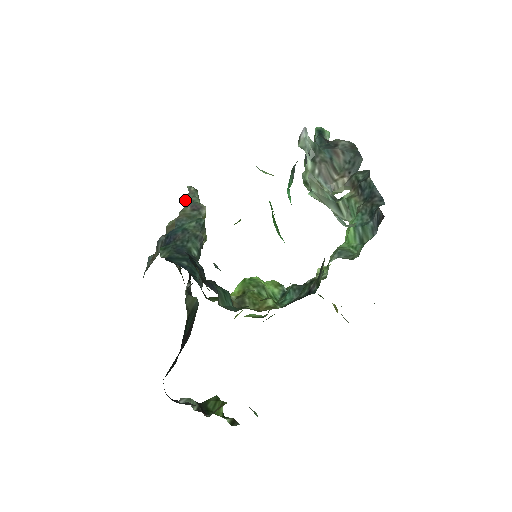
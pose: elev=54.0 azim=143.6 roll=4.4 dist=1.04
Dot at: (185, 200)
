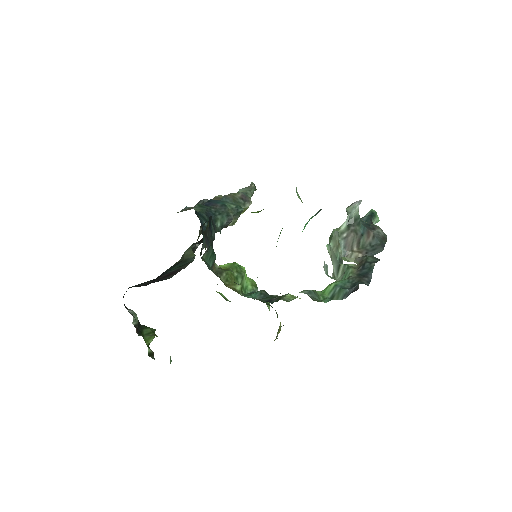
Dot at: (242, 189)
